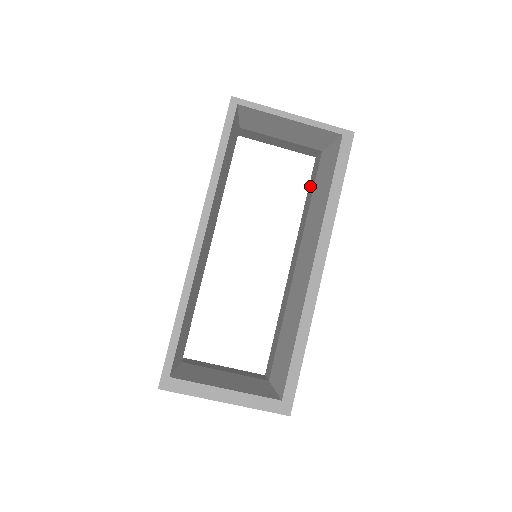
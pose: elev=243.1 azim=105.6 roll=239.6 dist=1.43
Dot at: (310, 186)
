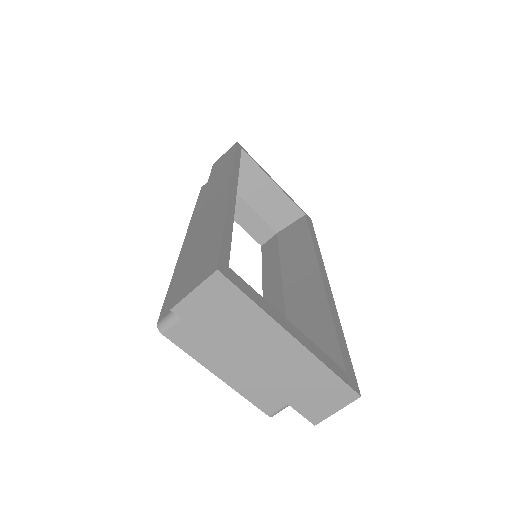
Dot at: (267, 256)
